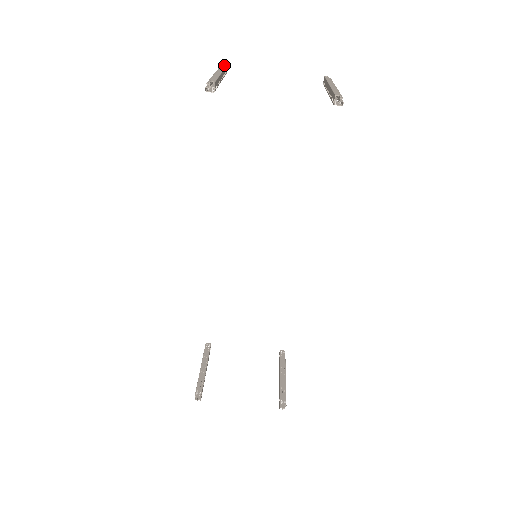
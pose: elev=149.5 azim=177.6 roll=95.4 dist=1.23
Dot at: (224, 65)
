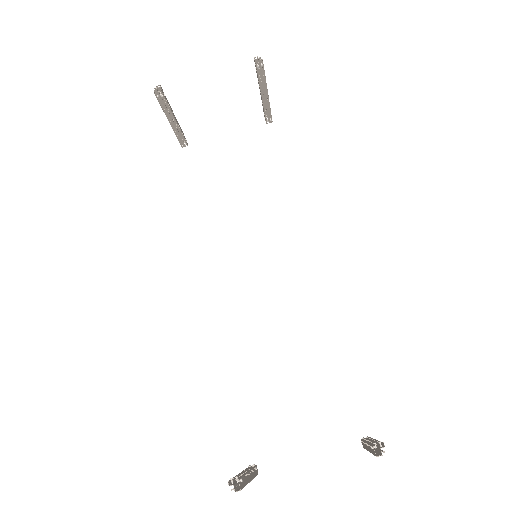
Dot at: occluded
